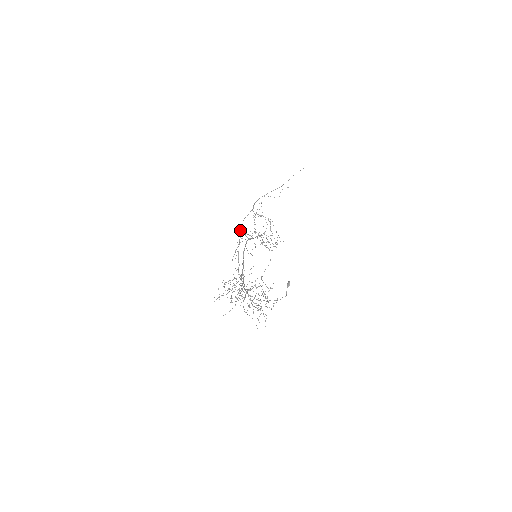
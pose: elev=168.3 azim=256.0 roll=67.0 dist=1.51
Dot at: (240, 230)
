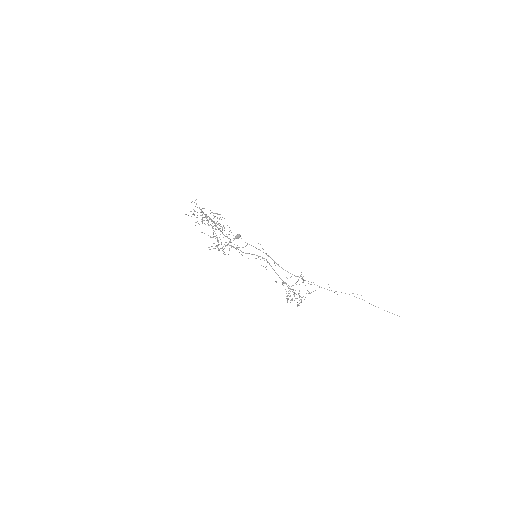
Dot at: (272, 259)
